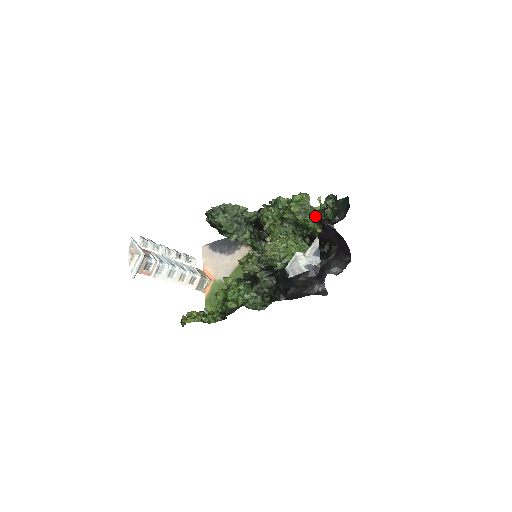
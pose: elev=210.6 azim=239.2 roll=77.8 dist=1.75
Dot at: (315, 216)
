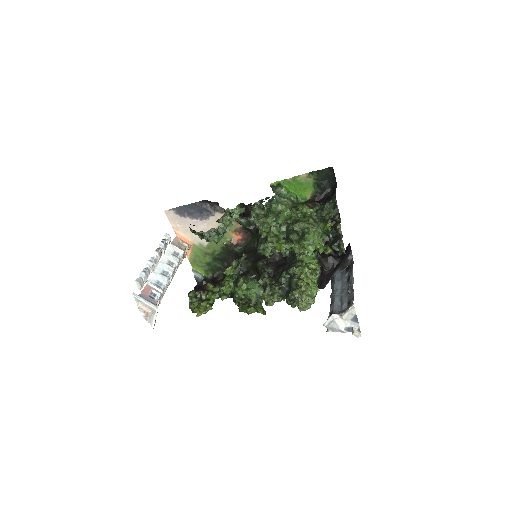
Dot at: (321, 232)
